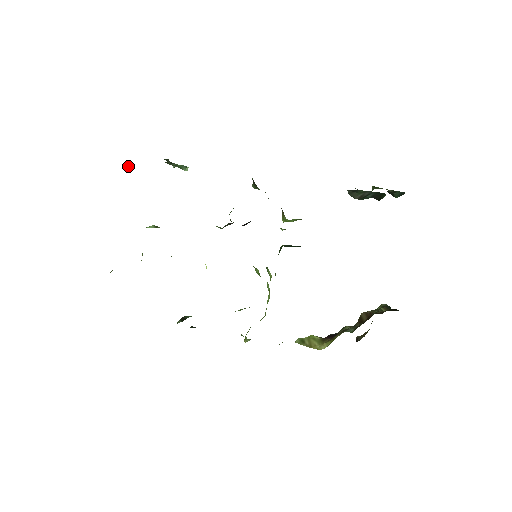
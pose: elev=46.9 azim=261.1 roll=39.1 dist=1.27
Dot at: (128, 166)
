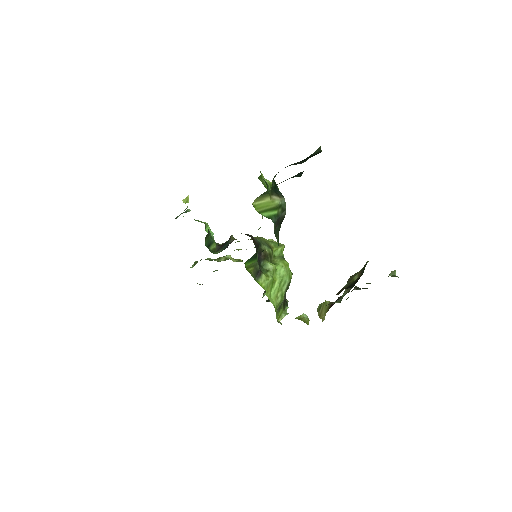
Dot at: (183, 202)
